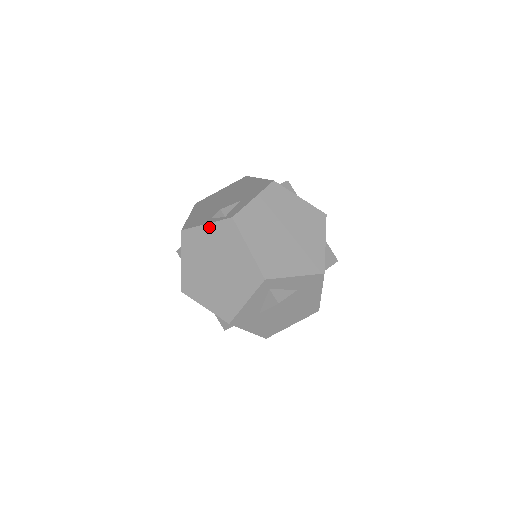
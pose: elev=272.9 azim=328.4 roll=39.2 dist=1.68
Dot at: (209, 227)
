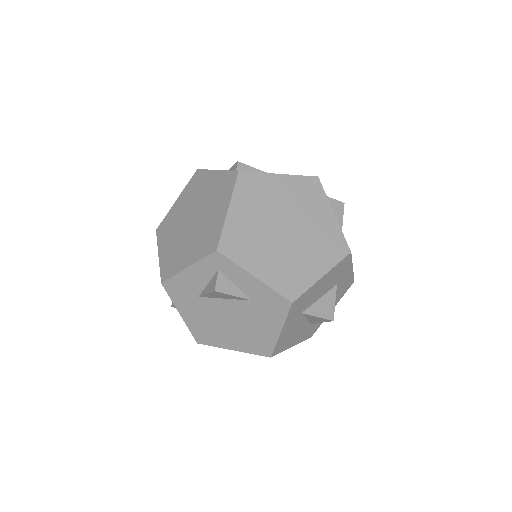
Dot at: (217, 174)
